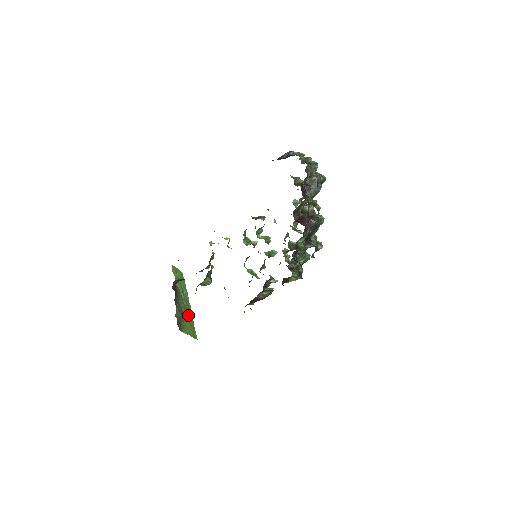
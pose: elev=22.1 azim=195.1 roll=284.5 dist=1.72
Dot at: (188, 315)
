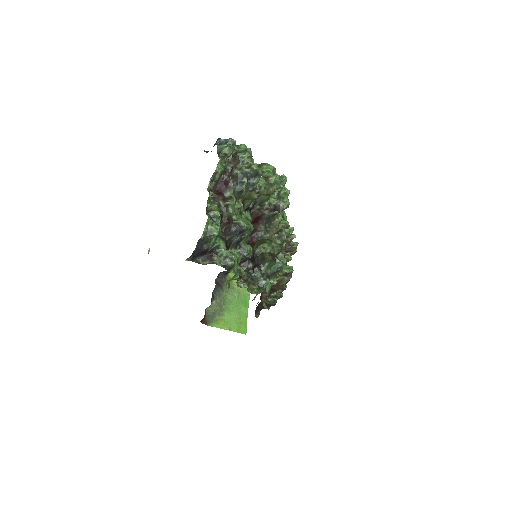
Dot at: (238, 308)
